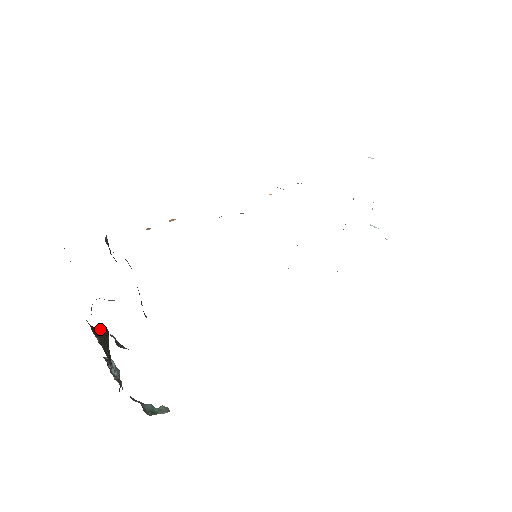
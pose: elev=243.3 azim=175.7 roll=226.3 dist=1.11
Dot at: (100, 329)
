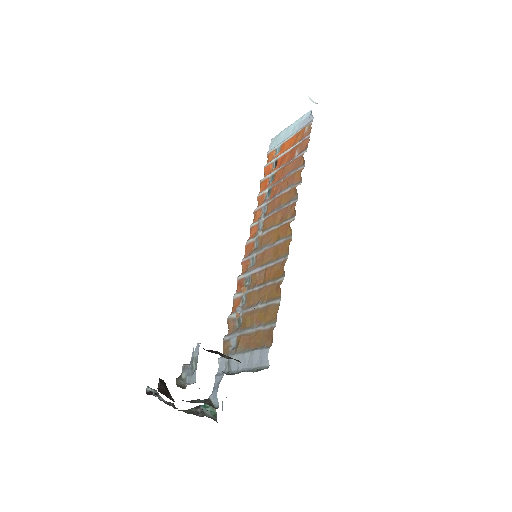
Dot at: (163, 387)
